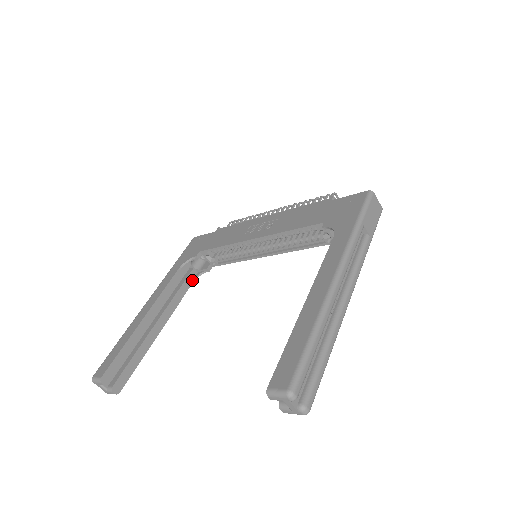
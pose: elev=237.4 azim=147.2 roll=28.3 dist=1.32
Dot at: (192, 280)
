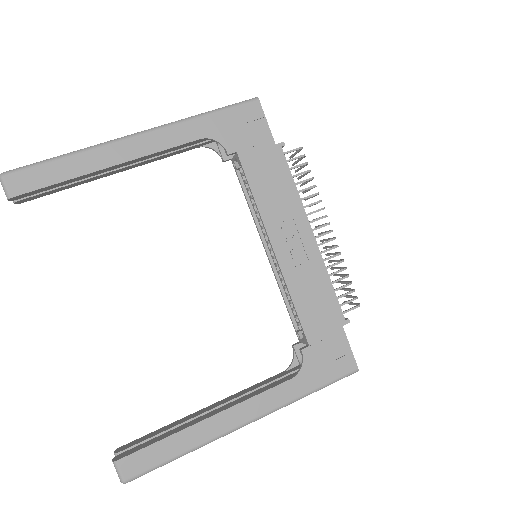
Dot at: (201, 146)
